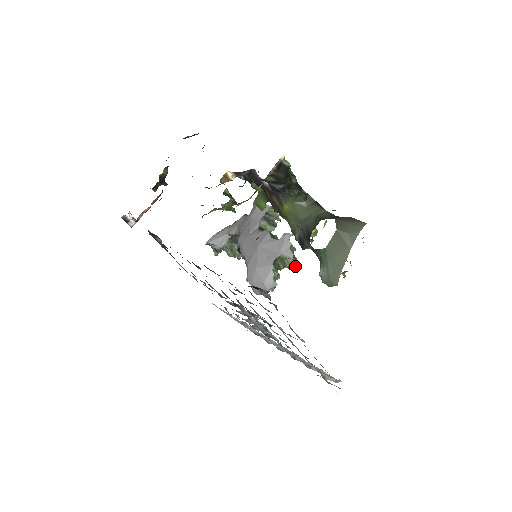
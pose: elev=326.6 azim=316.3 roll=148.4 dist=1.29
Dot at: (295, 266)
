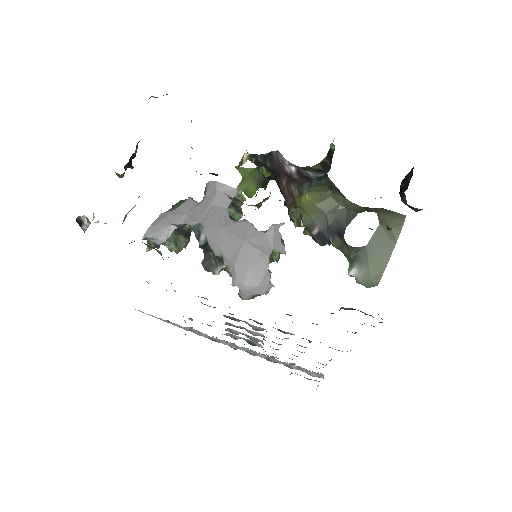
Dot at: occluded
